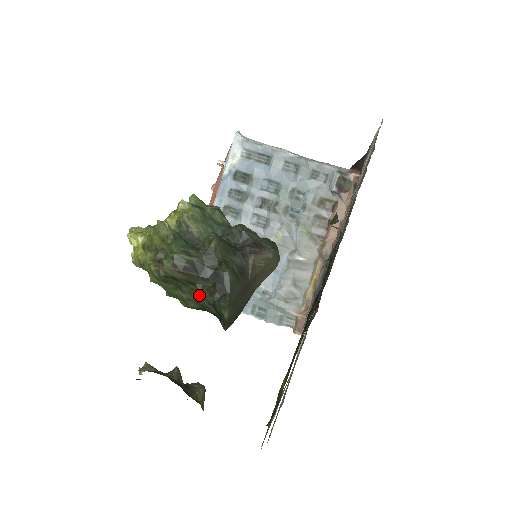
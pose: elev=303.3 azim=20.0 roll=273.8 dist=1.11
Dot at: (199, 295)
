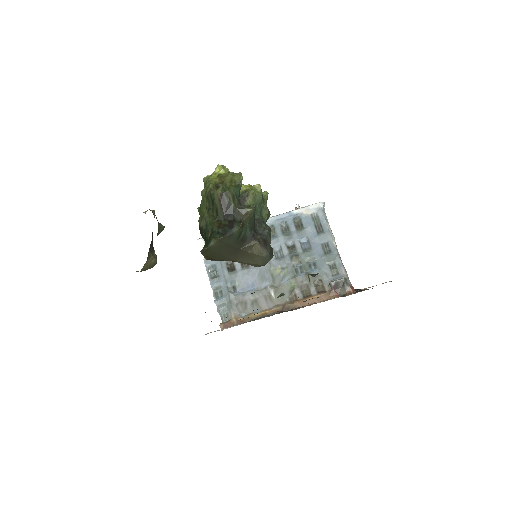
Dot at: (213, 222)
